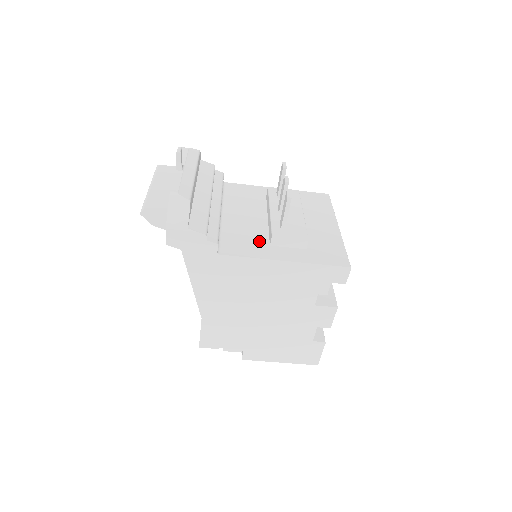
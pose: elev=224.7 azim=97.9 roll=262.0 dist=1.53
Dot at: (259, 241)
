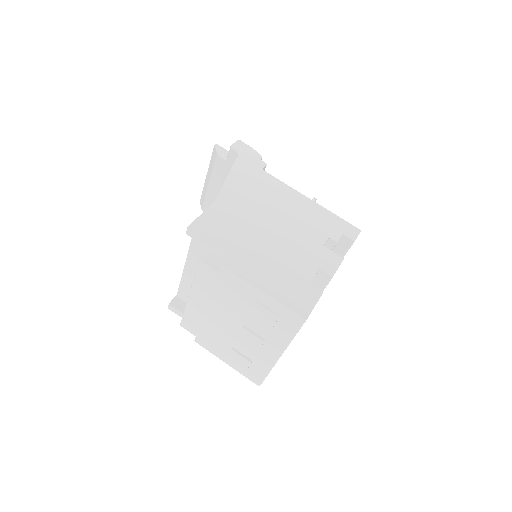
Dot at: occluded
